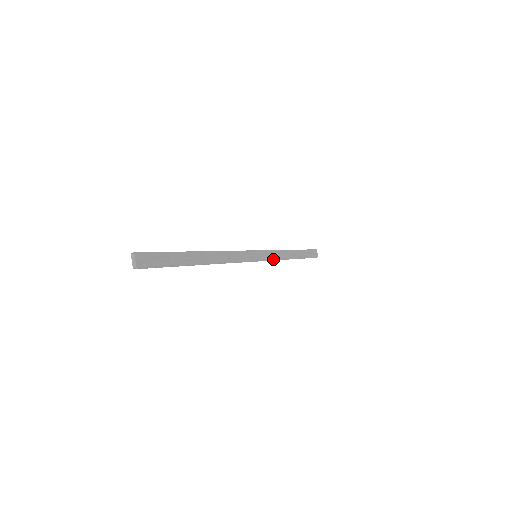
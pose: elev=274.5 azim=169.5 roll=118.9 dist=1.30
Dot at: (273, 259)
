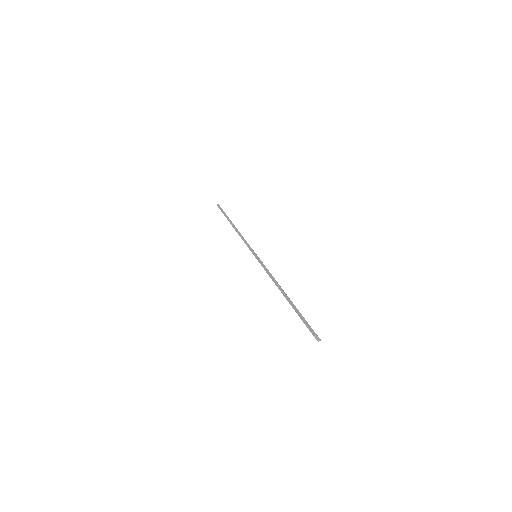
Dot at: occluded
